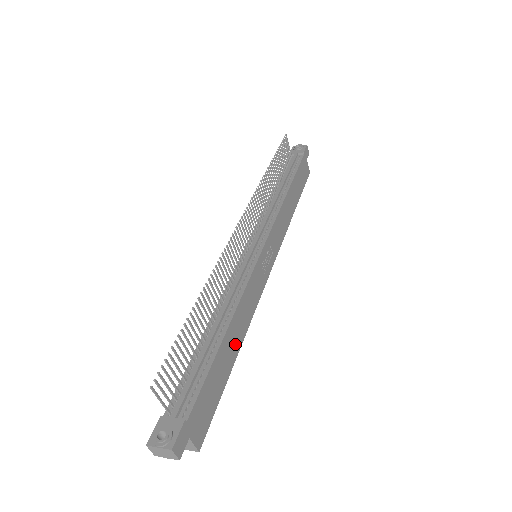
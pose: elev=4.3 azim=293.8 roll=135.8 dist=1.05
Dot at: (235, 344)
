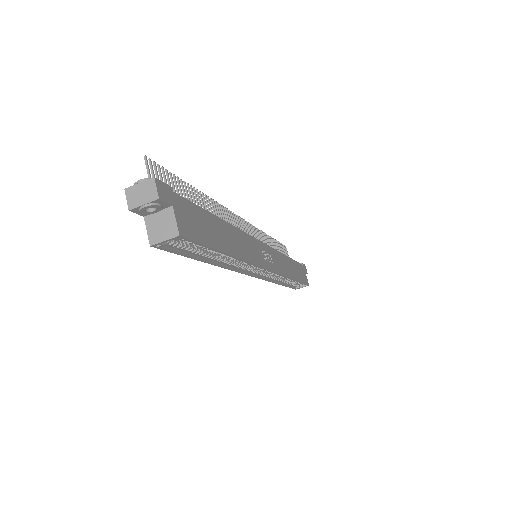
Dot at: (230, 244)
